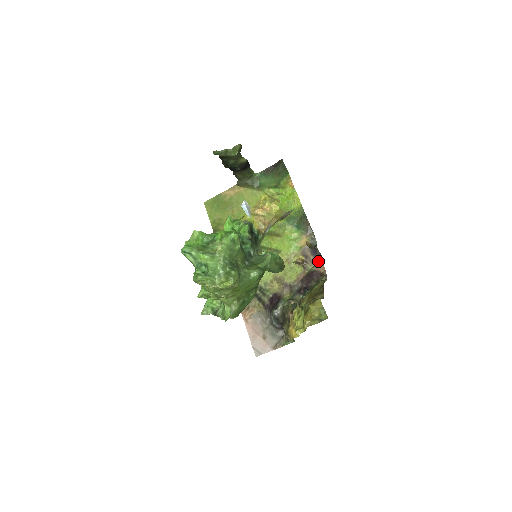
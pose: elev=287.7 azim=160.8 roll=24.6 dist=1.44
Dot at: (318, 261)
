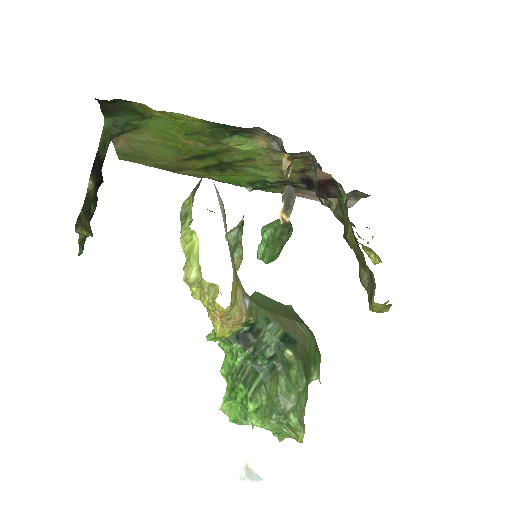
Dot at: occluded
